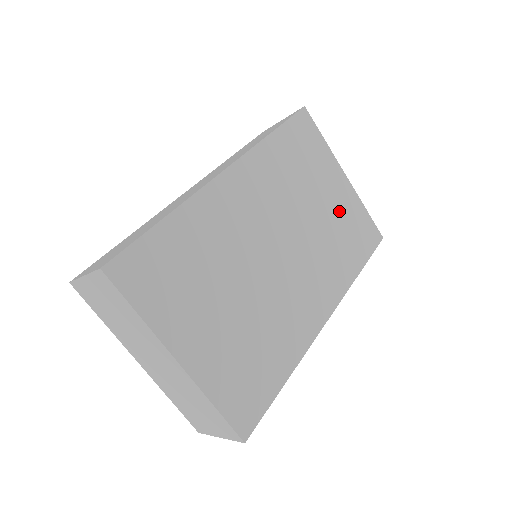
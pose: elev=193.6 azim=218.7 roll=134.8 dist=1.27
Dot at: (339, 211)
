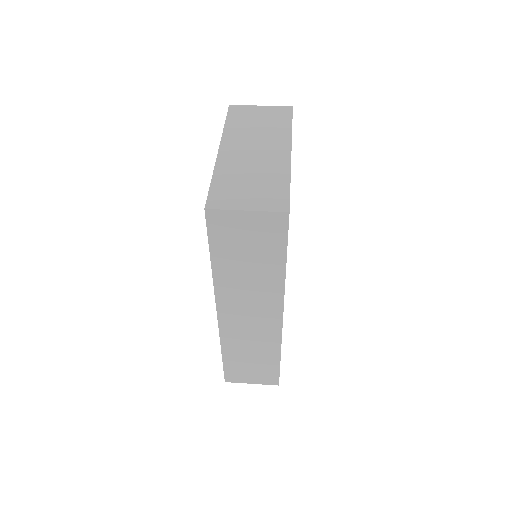
Dot at: occluded
